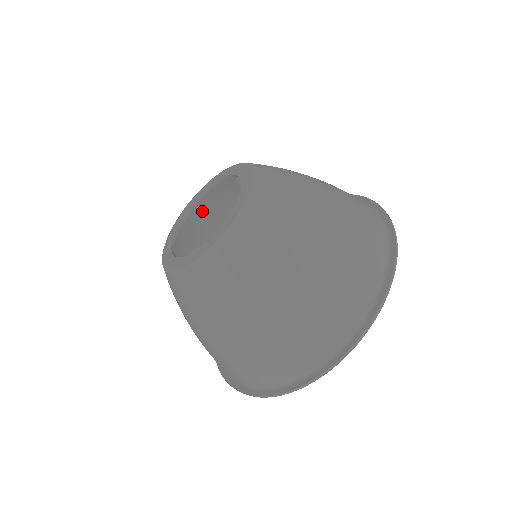
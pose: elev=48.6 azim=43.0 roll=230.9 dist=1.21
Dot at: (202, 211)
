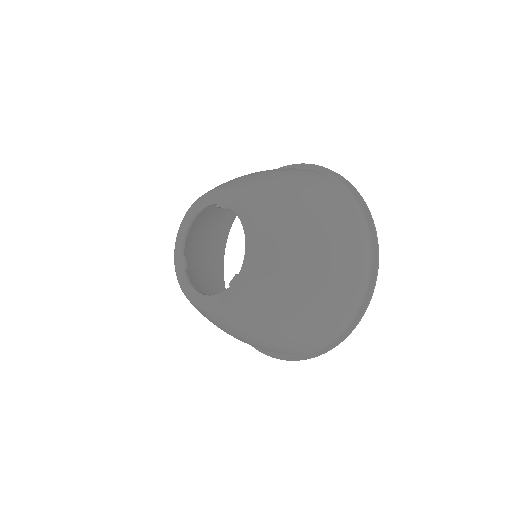
Dot at: occluded
